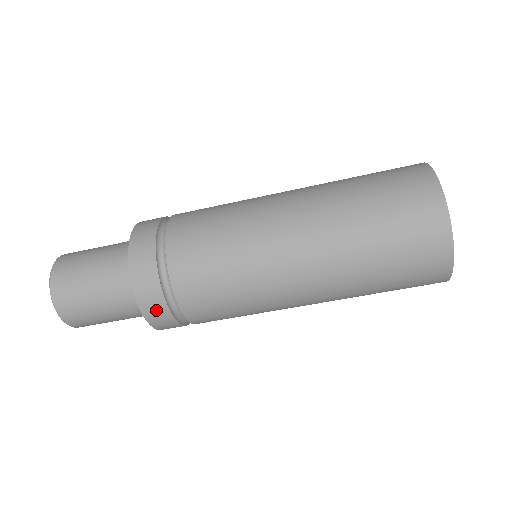
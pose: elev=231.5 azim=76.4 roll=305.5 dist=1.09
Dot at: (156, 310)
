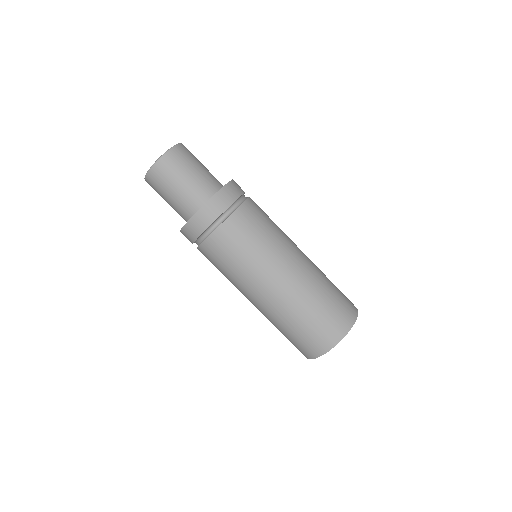
Dot at: (207, 216)
